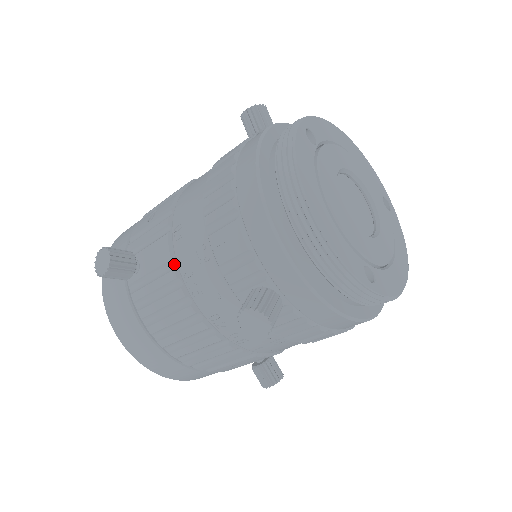
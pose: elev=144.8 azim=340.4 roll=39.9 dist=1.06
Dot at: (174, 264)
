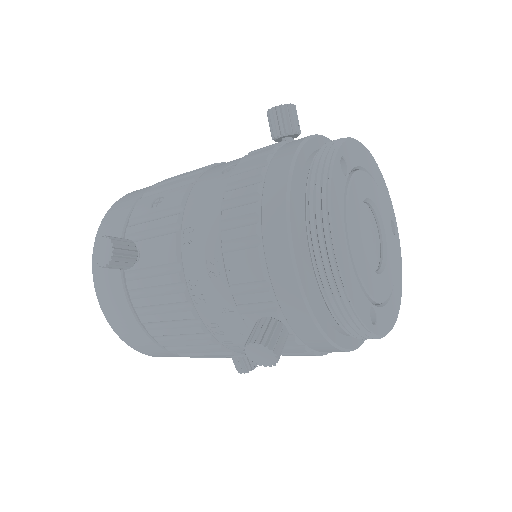
Dot at: (179, 267)
